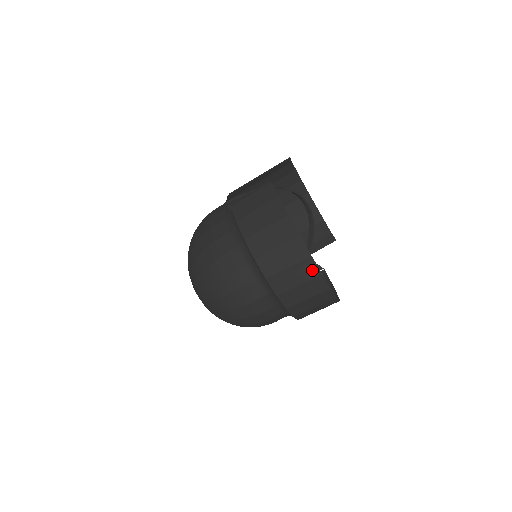
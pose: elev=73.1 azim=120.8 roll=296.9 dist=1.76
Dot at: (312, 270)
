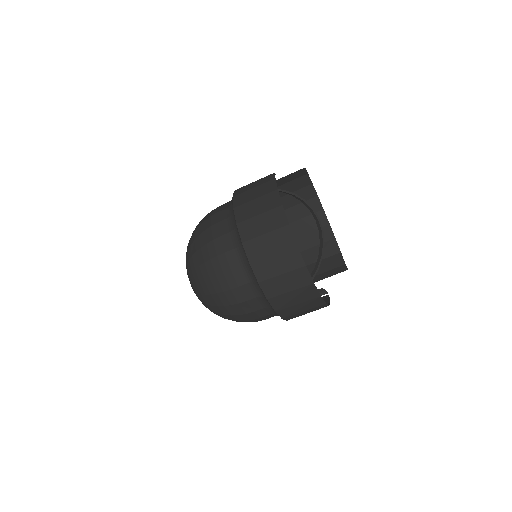
Dot at: (288, 239)
